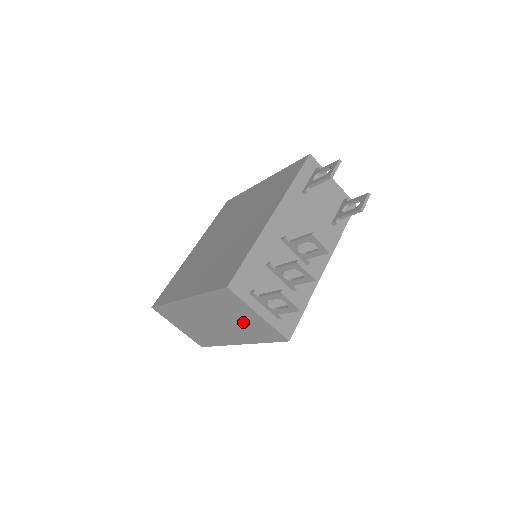
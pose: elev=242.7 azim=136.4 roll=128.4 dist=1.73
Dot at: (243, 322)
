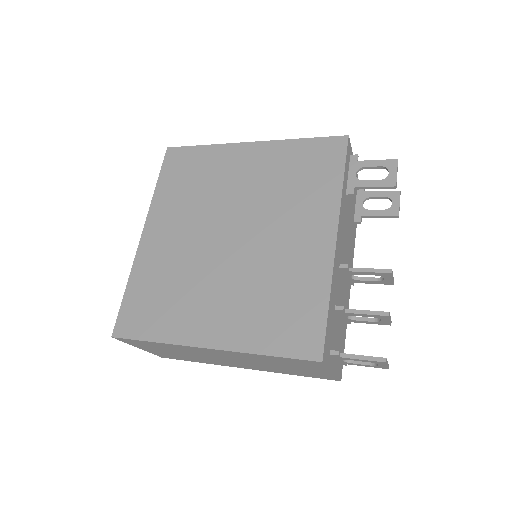
Dot at: (290, 368)
